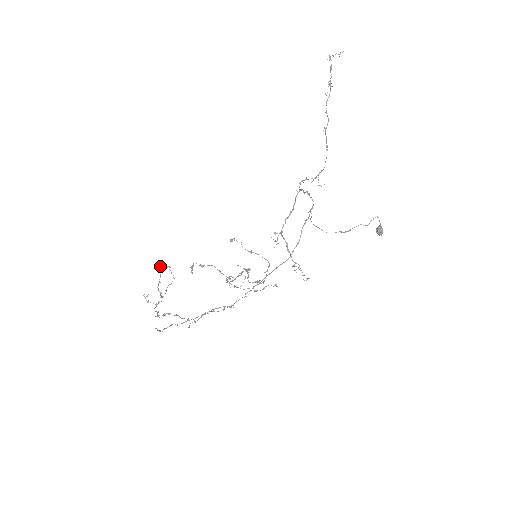
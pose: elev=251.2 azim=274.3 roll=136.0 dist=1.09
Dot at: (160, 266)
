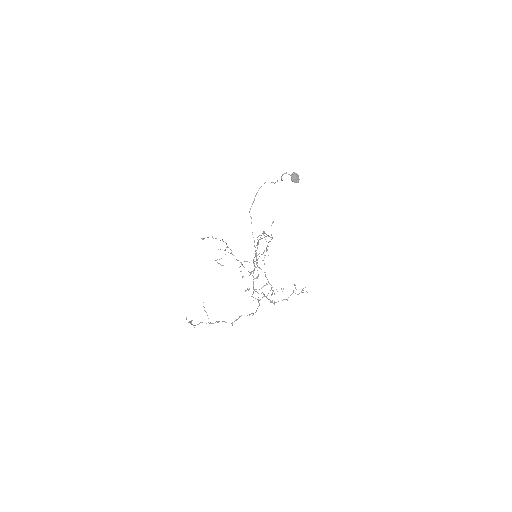
Dot at: occluded
